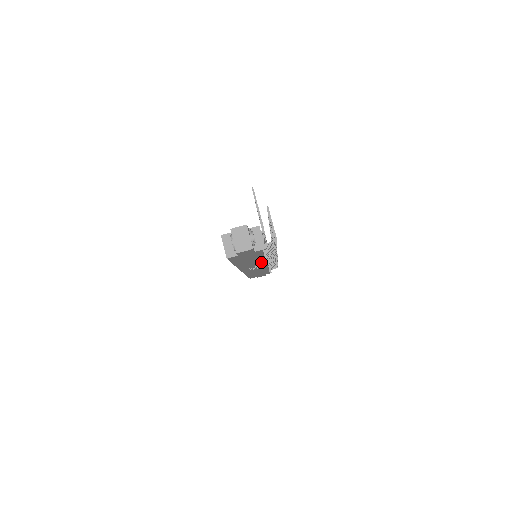
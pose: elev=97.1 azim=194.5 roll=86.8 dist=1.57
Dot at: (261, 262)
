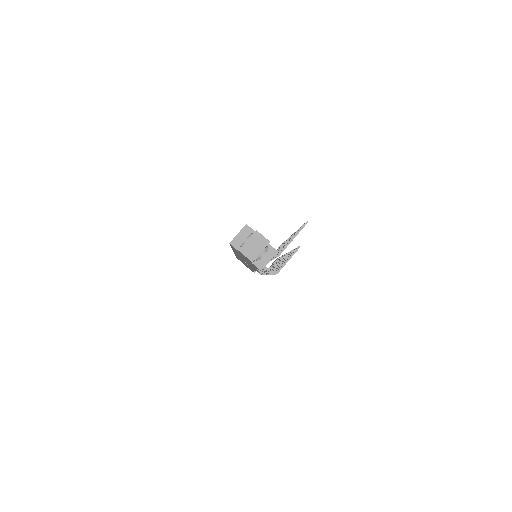
Dot at: occluded
